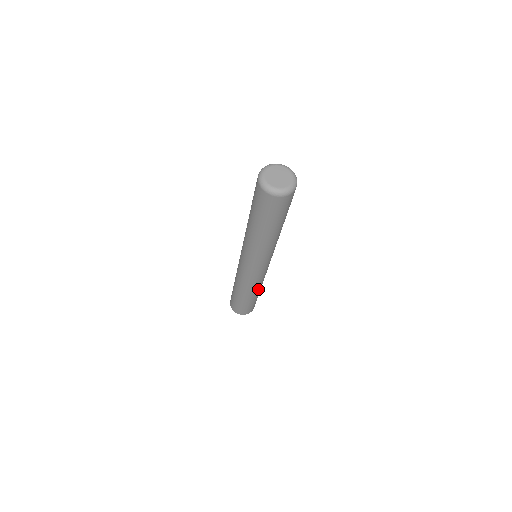
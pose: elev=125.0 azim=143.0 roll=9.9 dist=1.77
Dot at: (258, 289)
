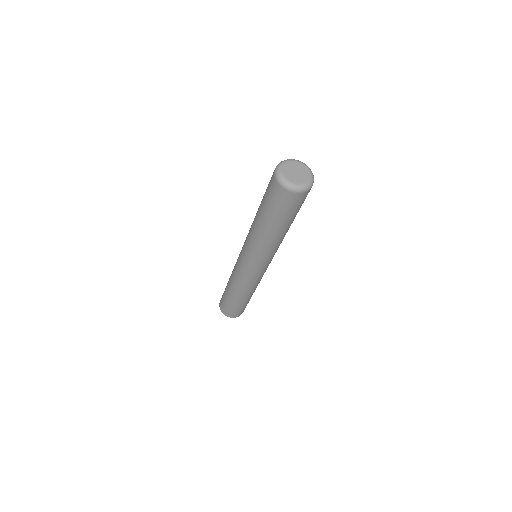
Dot at: (243, 293)
